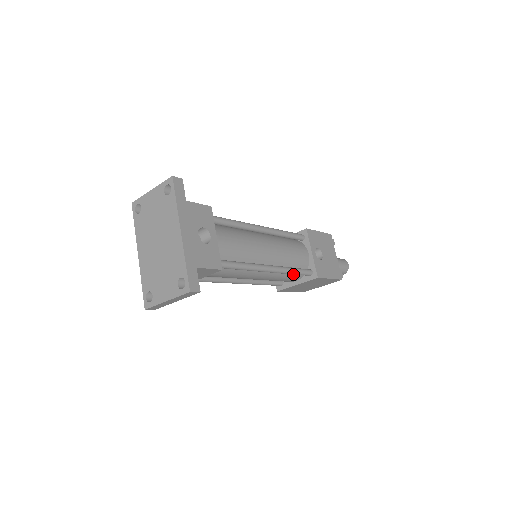
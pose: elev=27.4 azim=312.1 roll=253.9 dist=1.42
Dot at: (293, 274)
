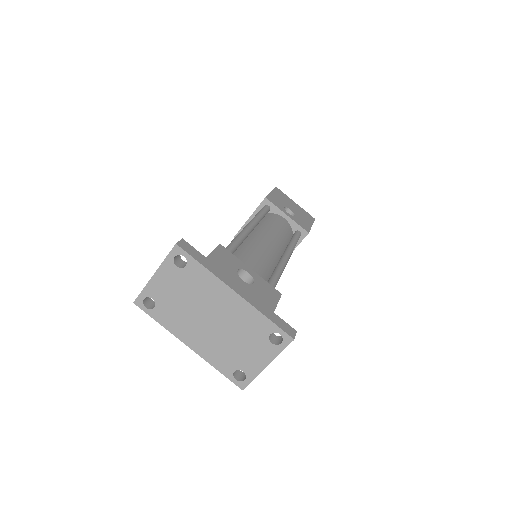
Dot at: occluded
